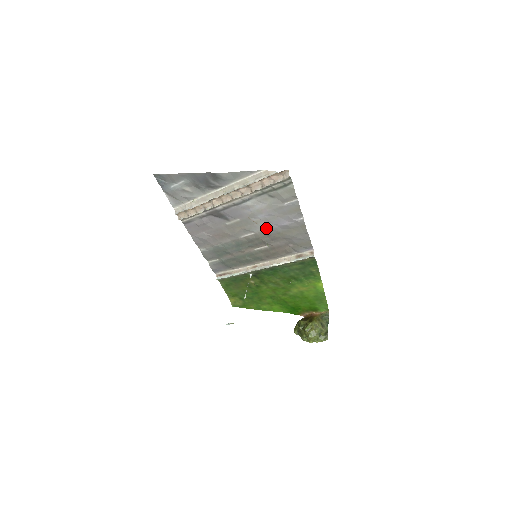
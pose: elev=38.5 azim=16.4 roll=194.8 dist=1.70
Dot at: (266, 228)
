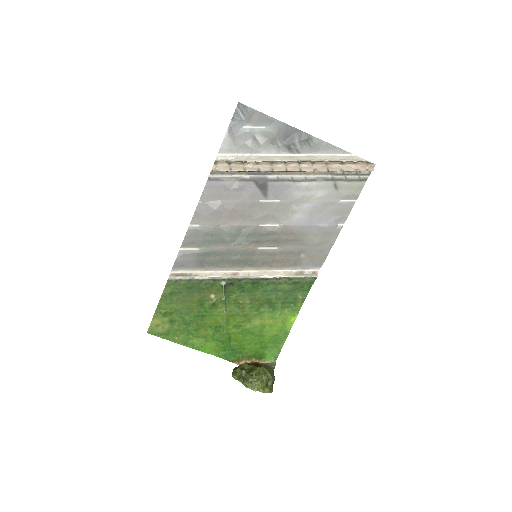
Dot at: (297, 223)
